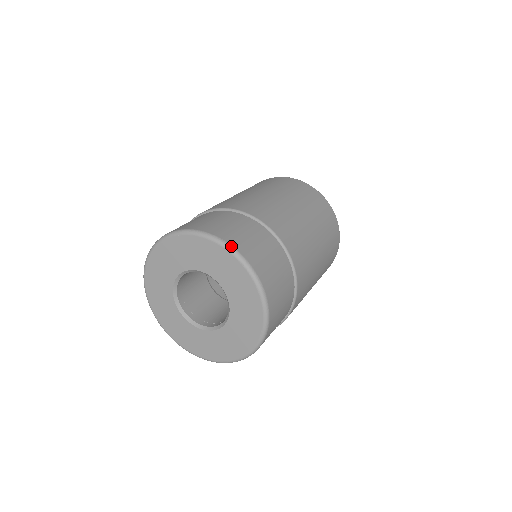
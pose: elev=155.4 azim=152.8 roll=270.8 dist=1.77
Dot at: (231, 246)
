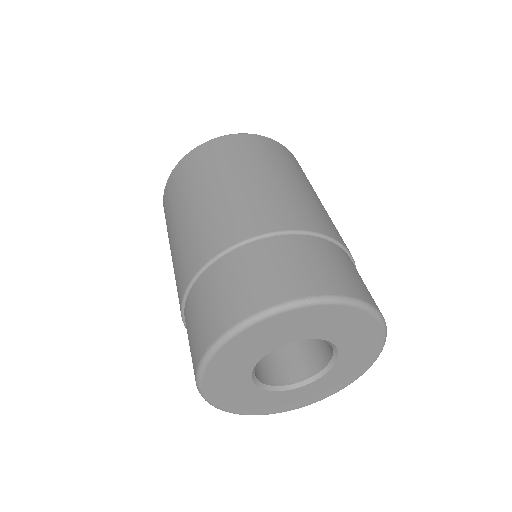
Dot at: (322, 297)
